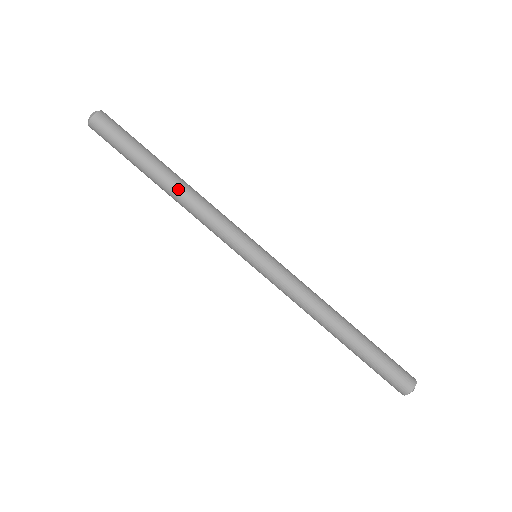
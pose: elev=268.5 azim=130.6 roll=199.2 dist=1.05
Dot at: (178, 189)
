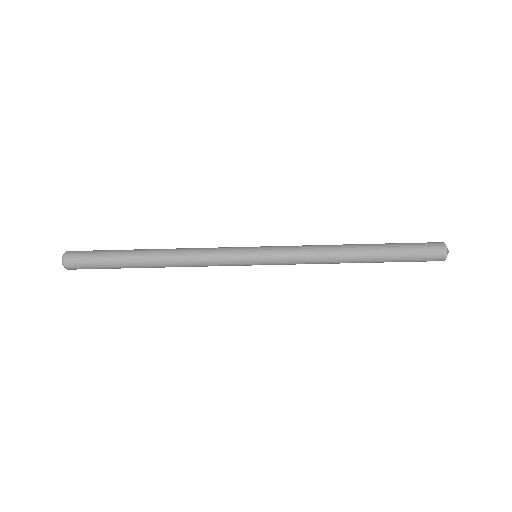
Dot at: (163, 257)
